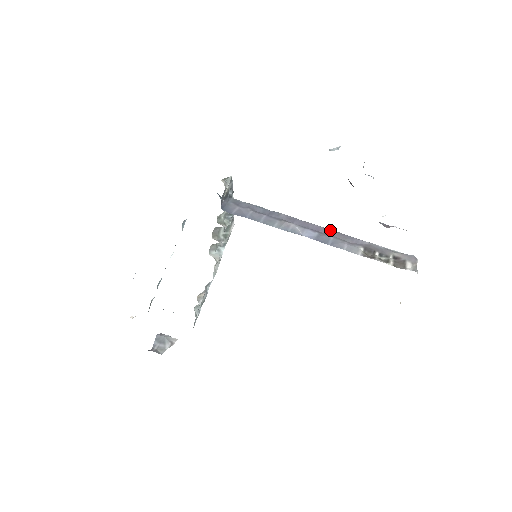
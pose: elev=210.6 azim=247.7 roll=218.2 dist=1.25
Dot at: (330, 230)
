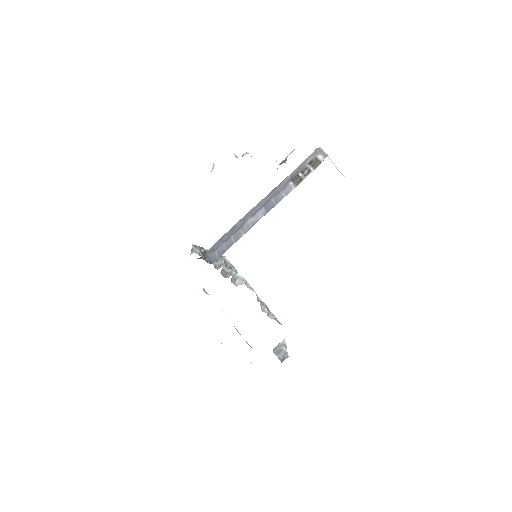
Dot at: (266, 197)
